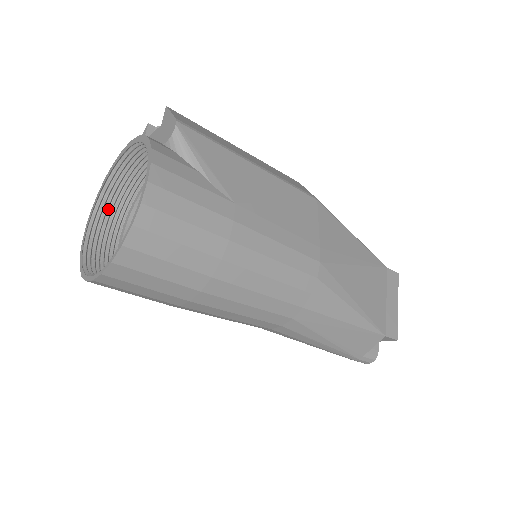
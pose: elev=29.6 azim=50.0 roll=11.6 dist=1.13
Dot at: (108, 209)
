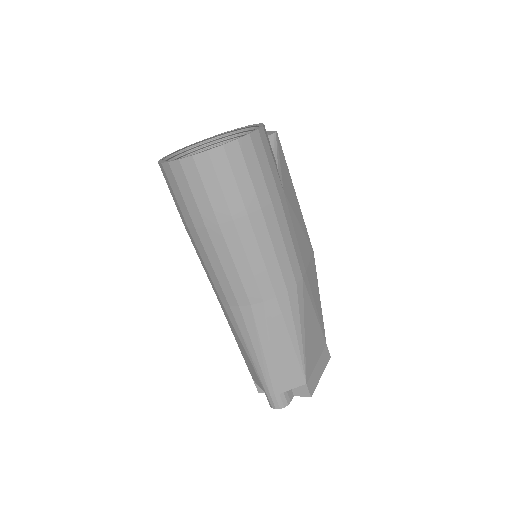
Dot at: occluded
